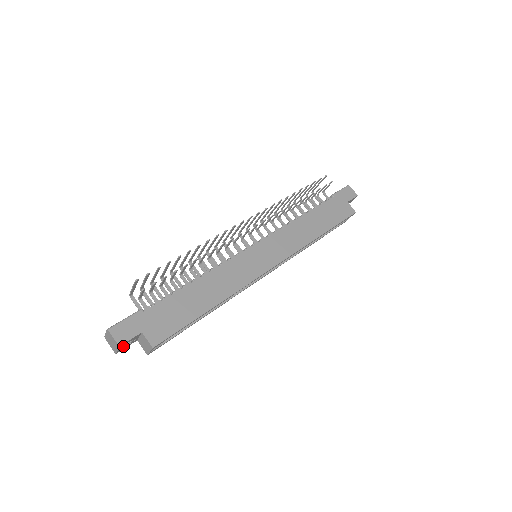
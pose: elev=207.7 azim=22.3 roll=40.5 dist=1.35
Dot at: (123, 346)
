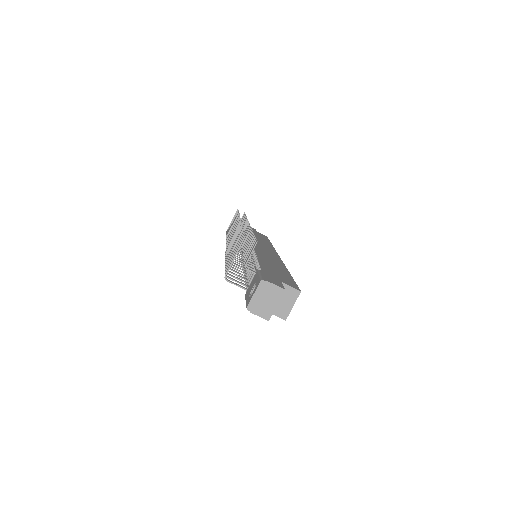
Dot at: (275, 303)
